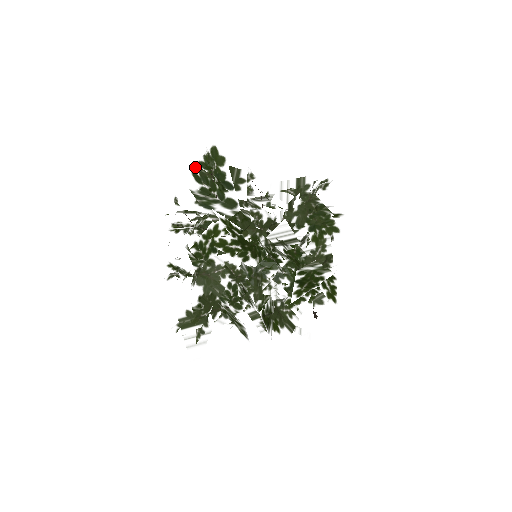
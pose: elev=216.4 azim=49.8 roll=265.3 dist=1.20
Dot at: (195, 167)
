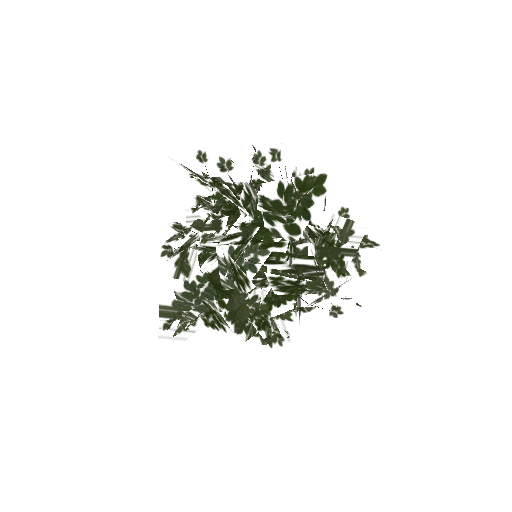
Dot at: (290, 181)
